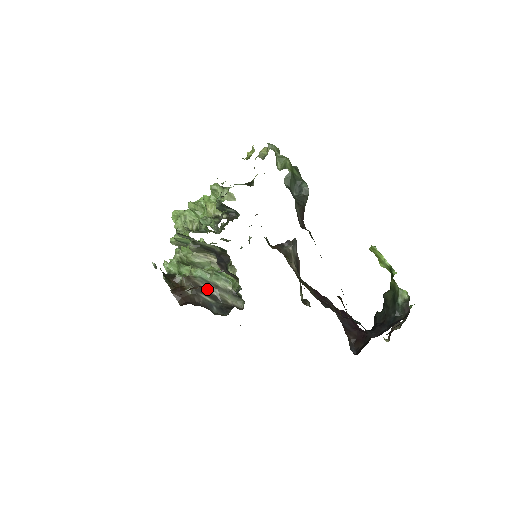
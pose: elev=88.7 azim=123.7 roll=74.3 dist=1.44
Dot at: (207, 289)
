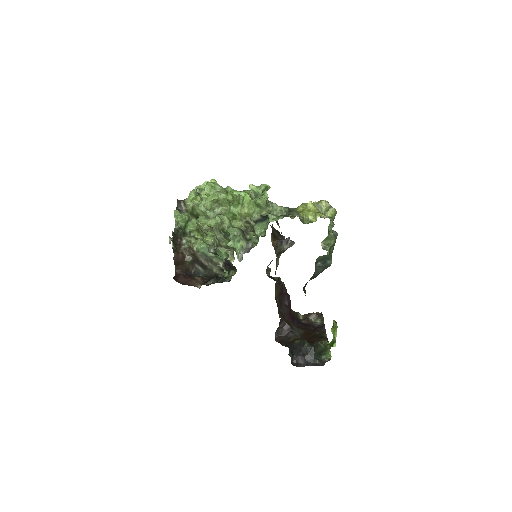
Dot at: (203, 261)
